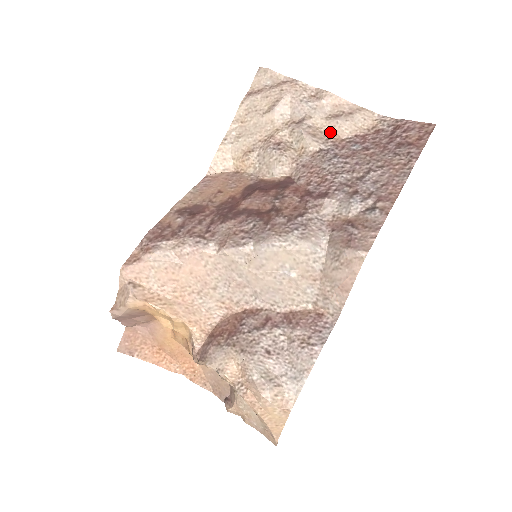
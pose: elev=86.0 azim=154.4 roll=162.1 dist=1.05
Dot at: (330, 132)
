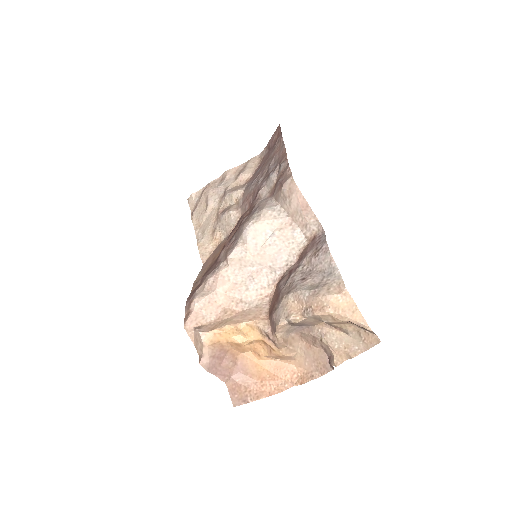
Dot at: (243, 182)
